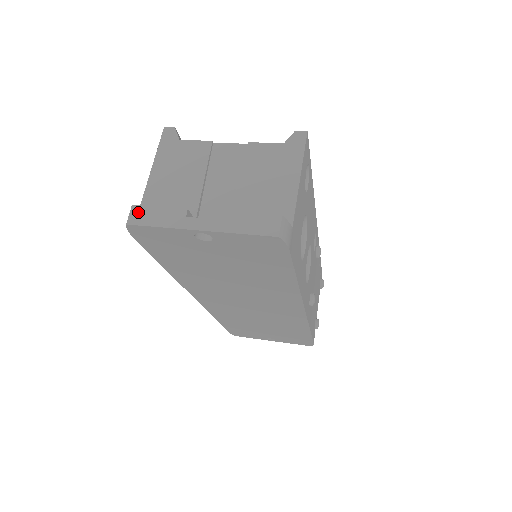
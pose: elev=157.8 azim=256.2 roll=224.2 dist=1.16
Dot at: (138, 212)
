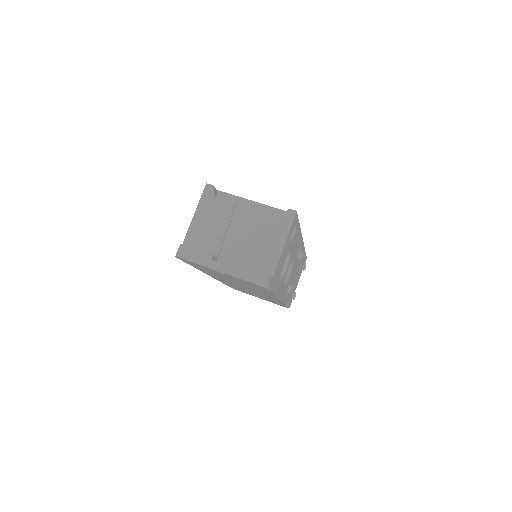
Dot at: (183, 250)
